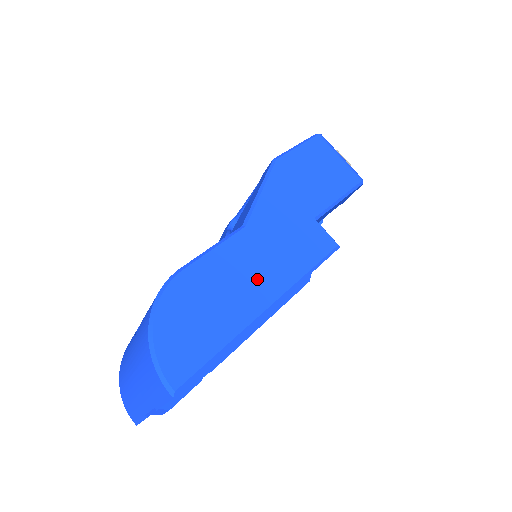
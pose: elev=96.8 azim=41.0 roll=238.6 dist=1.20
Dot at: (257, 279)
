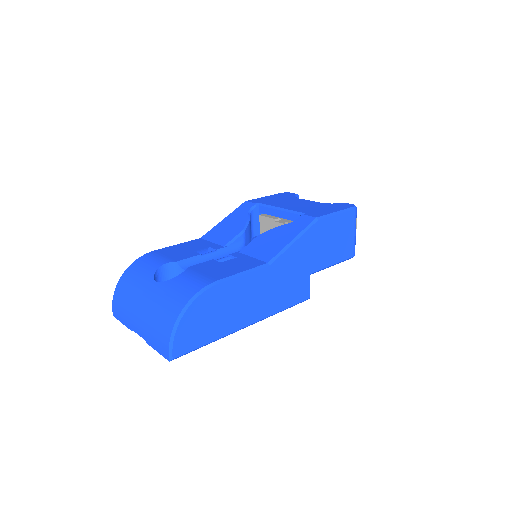
Dot at: (253, 305)
